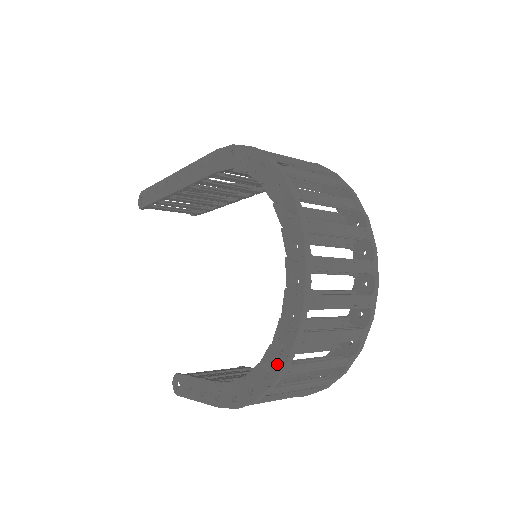
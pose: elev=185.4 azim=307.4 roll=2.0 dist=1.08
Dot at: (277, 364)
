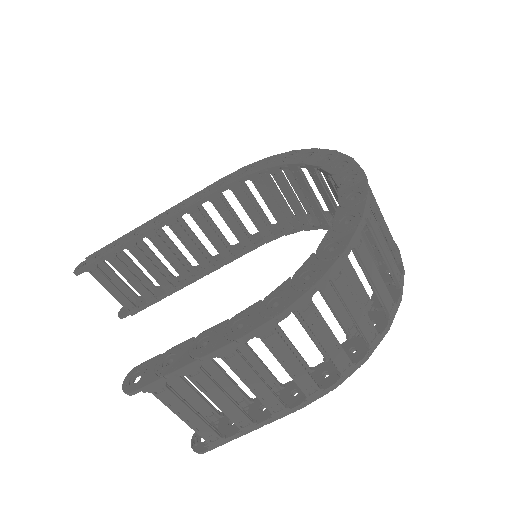
Dot at: (346, 233)
